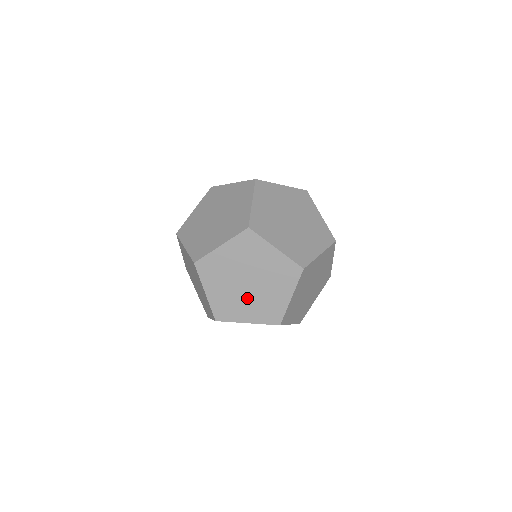
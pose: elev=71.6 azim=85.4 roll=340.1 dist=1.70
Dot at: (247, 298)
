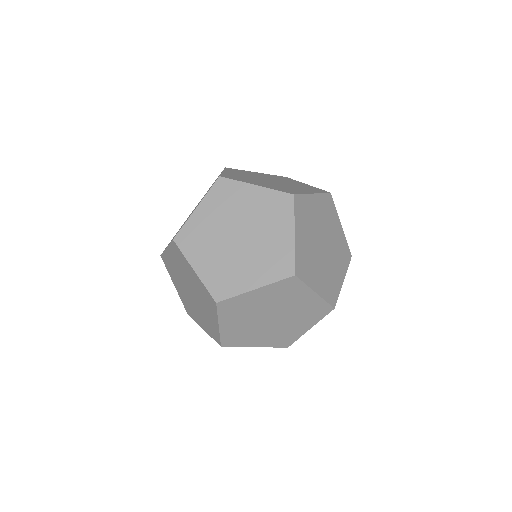
Dot at: (265, 182)
